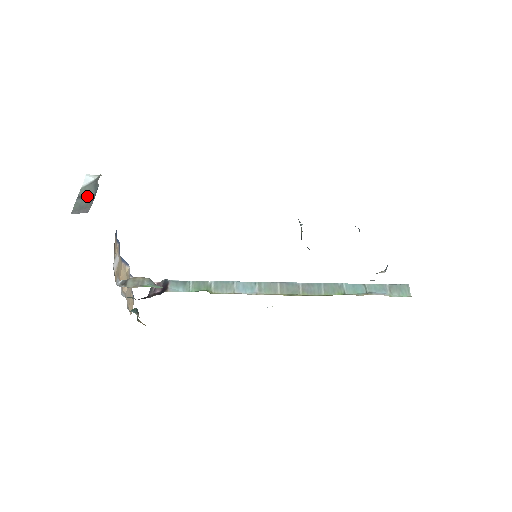
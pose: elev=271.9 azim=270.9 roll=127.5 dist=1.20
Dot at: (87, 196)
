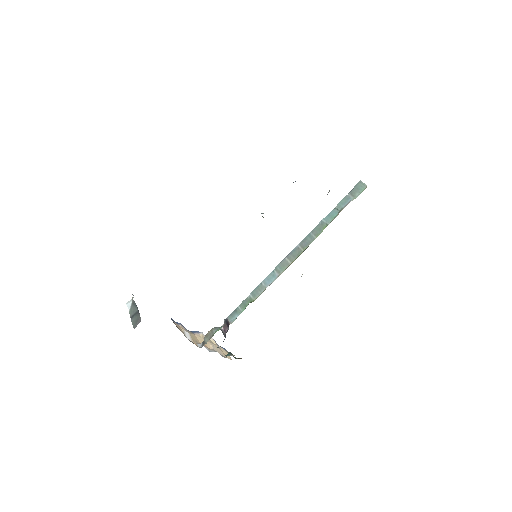
Dot at: (135, 313)
